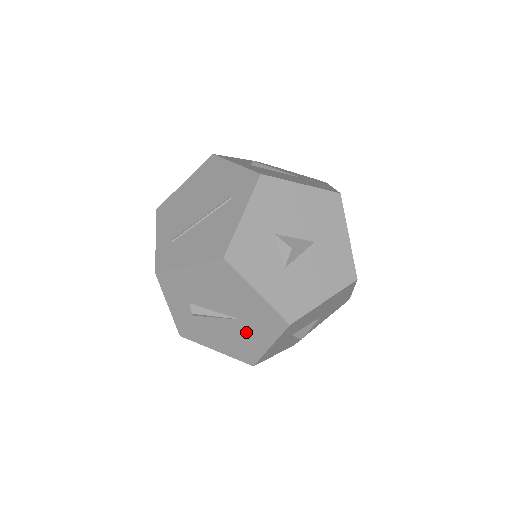
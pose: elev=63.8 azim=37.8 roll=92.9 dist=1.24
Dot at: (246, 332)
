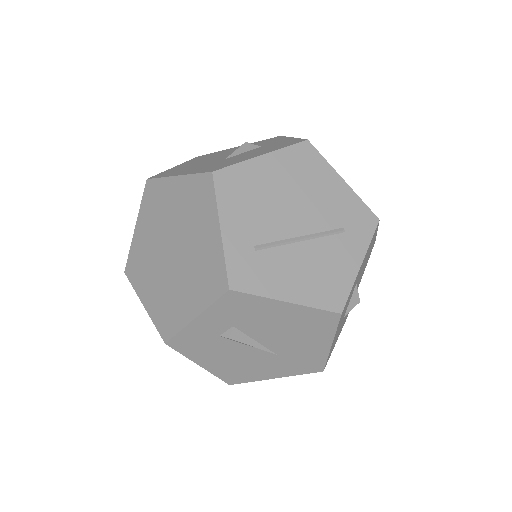
Dot at: (267, 364)
